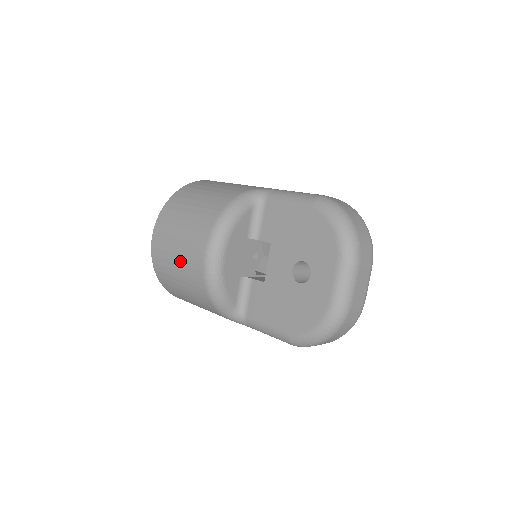
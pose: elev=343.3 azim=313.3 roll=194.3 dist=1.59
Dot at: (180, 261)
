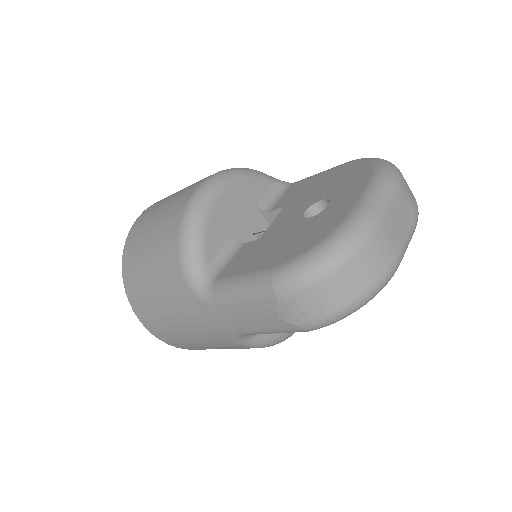
Dot at: (165, 208)
